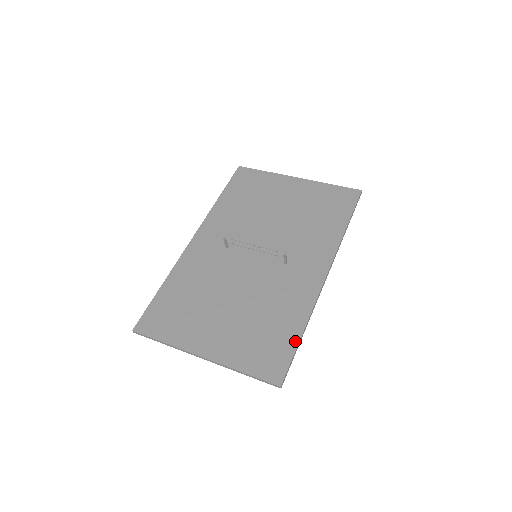
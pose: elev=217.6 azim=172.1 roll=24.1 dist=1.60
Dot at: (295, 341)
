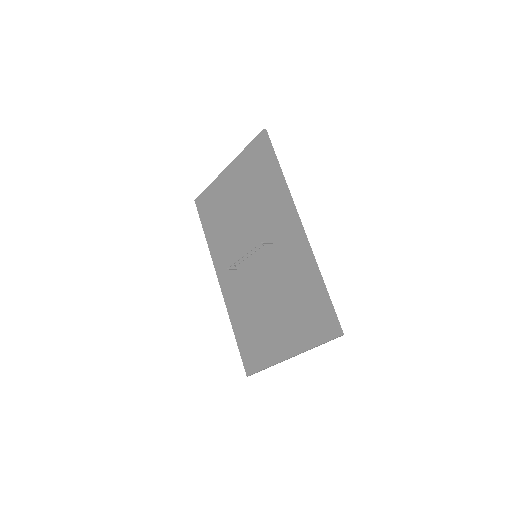
Dot at: (323, 294)
